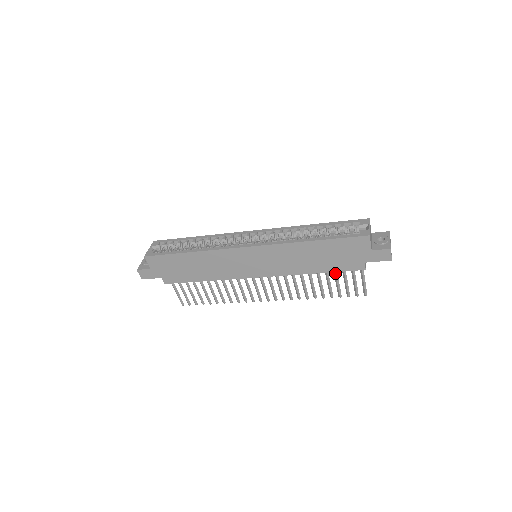
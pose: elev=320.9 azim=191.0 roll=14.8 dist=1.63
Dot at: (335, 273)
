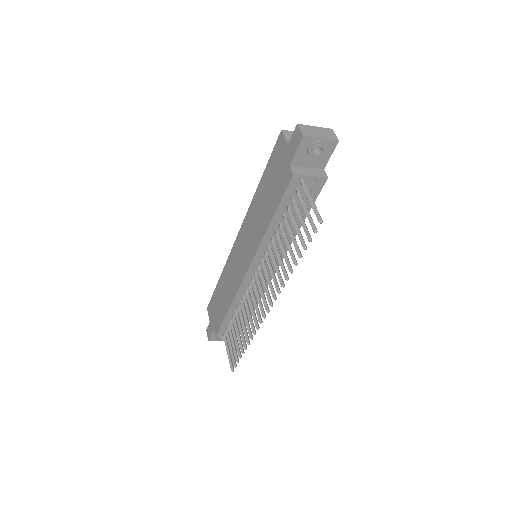
Dot at: (289, 214)
